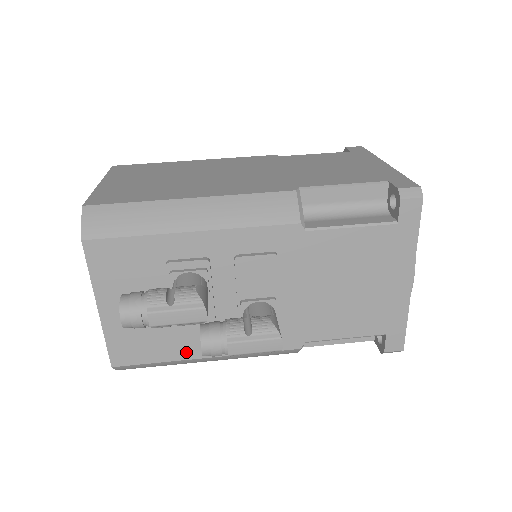
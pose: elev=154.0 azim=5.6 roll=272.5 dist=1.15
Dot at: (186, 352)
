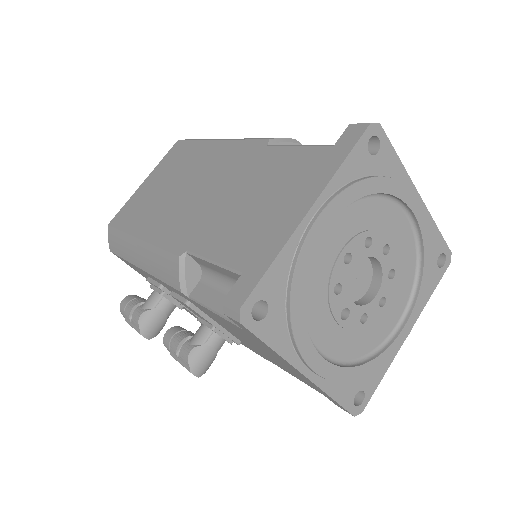
Dot at: occluded
